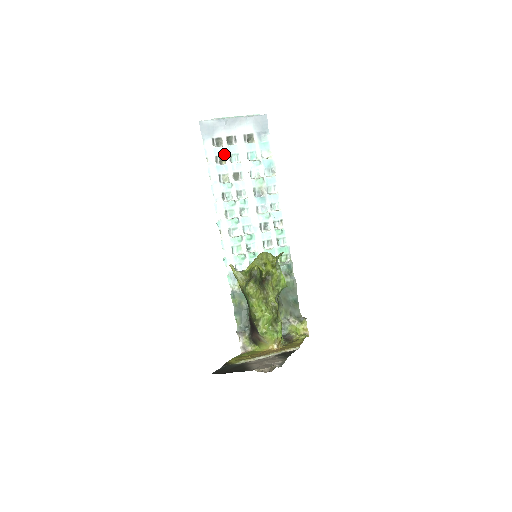
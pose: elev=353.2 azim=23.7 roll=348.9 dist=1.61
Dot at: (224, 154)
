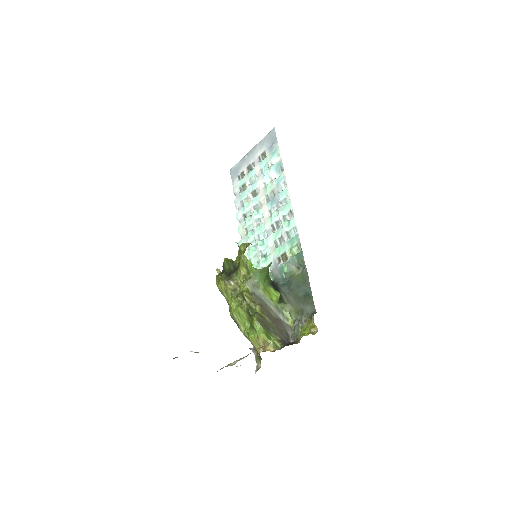
Dot at: (245, 182)
